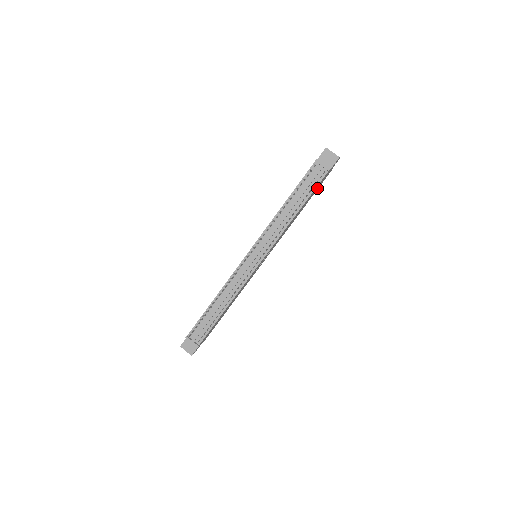
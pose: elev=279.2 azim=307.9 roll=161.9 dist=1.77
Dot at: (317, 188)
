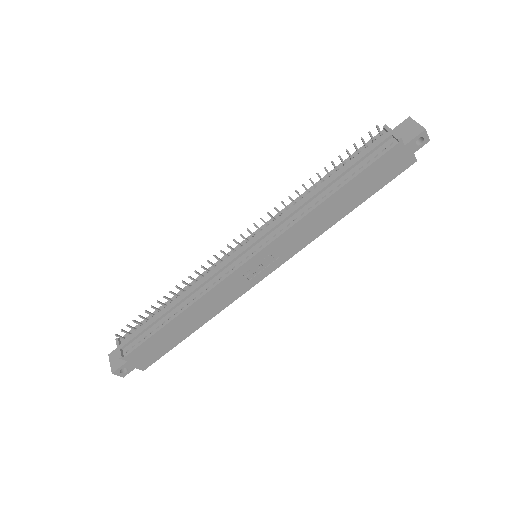
Dot at: (381, 179)
